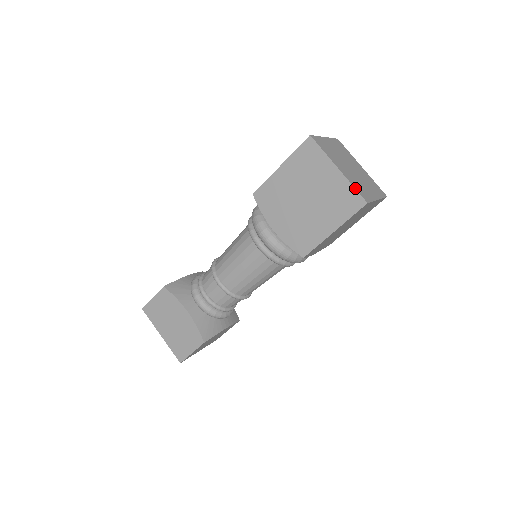
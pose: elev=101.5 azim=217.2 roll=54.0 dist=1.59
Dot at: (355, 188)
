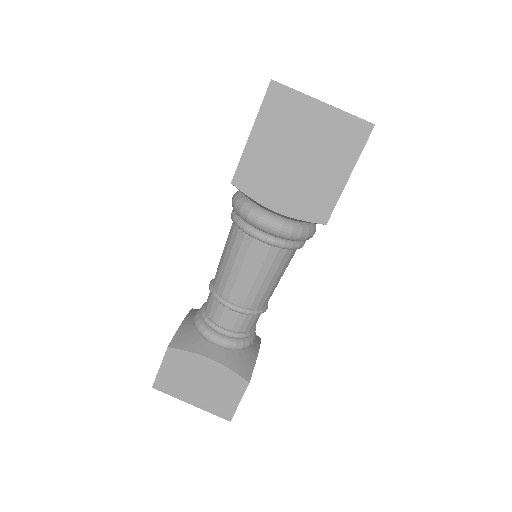
Dot at: occluded
